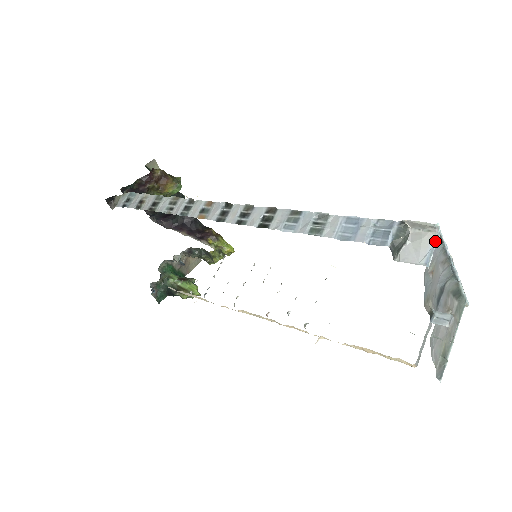
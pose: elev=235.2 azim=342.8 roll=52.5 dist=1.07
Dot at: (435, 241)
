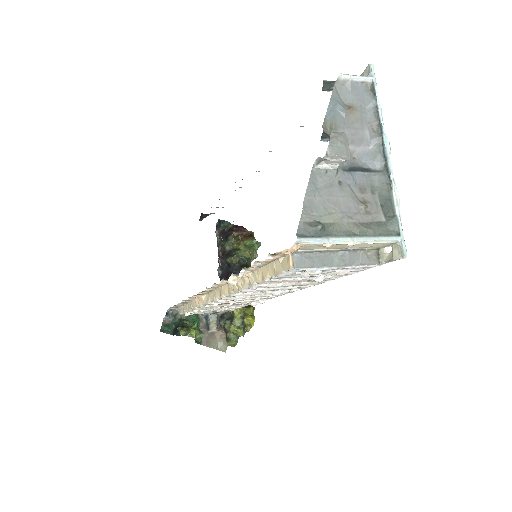
Dot at: (363, 76)
